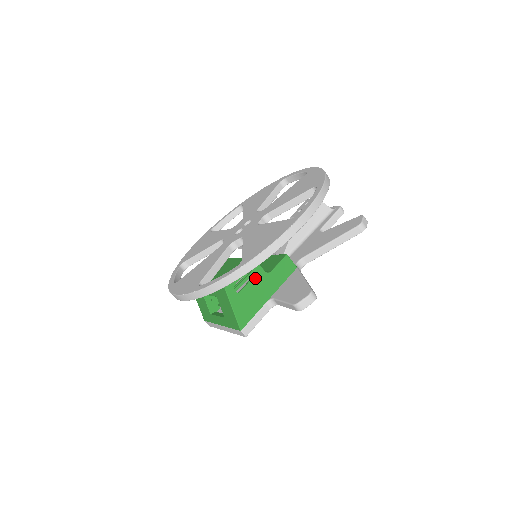
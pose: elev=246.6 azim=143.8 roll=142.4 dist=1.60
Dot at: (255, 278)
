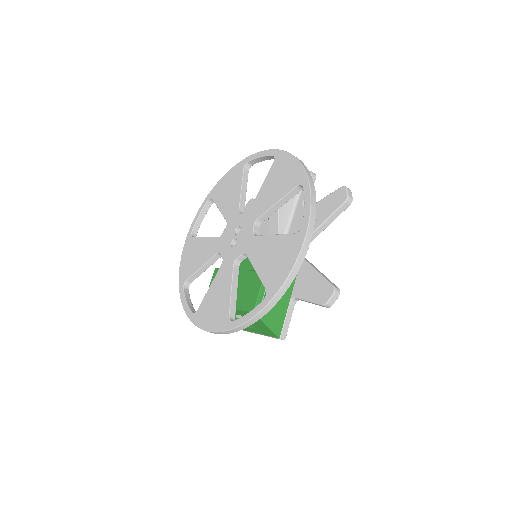
Dot at: occluded
